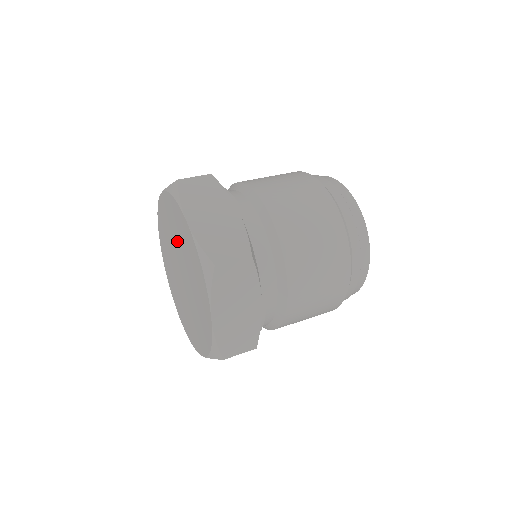
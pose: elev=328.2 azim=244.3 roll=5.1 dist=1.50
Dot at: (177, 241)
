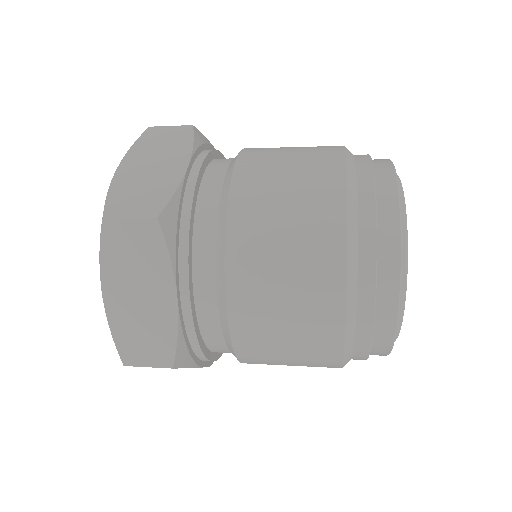
Dot at: occluded
